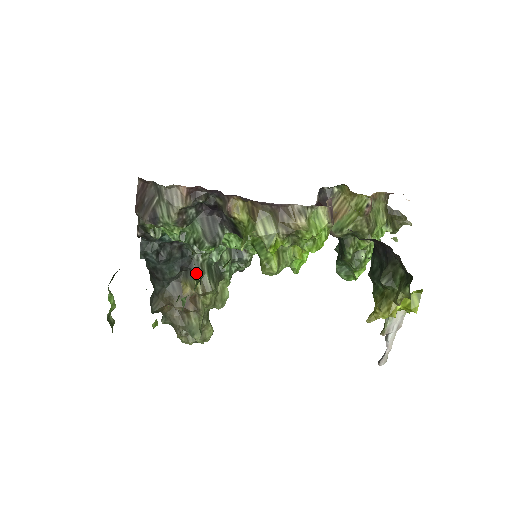
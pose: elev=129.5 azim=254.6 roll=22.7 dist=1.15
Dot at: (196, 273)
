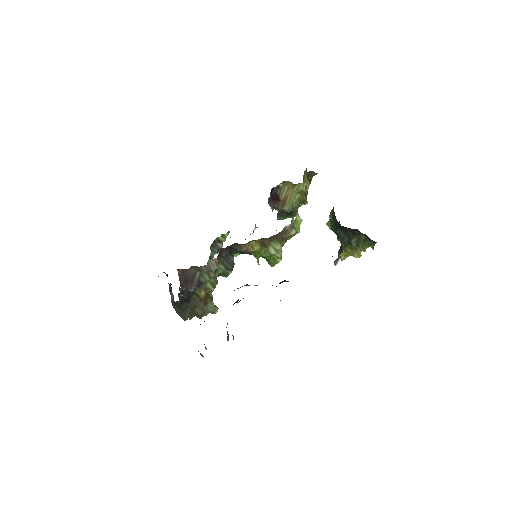
Dot at: occluded
